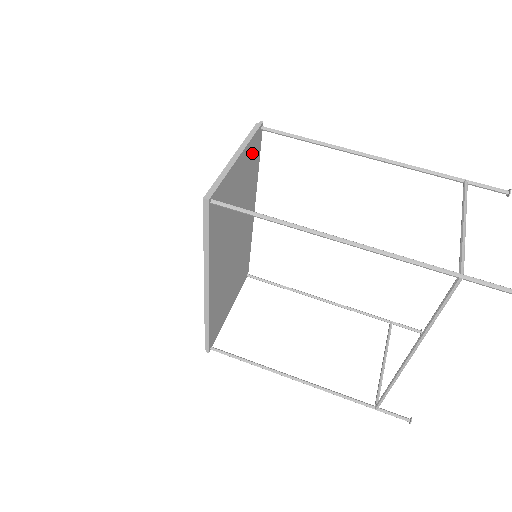
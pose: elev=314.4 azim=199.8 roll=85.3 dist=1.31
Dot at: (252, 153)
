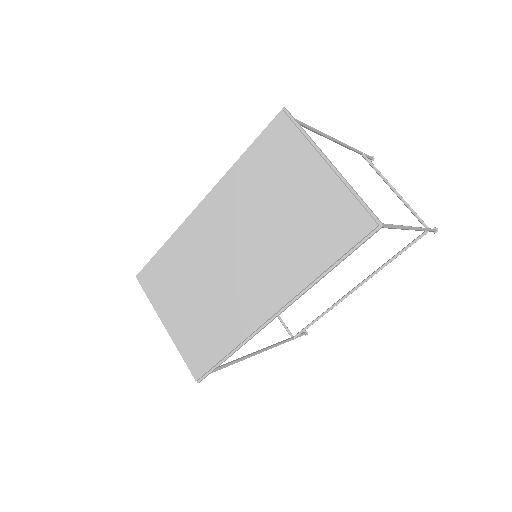
Dot at: (287, 148)
